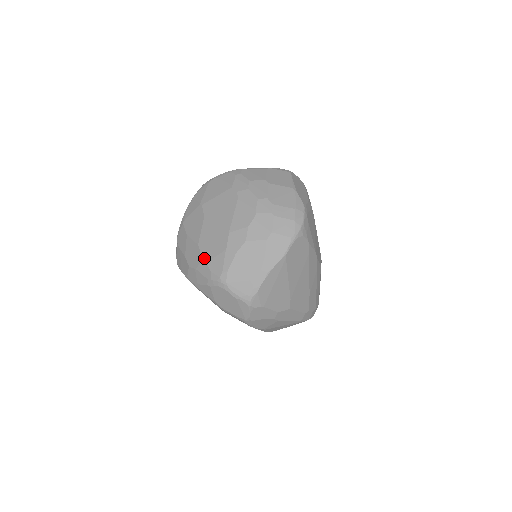
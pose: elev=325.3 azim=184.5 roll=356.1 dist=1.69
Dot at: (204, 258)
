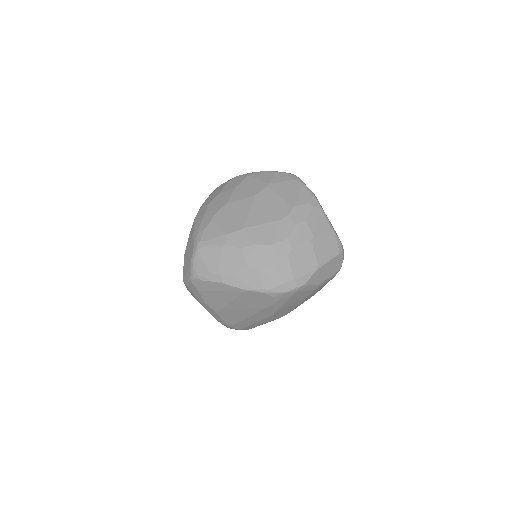
Dot at: (215, 216)
